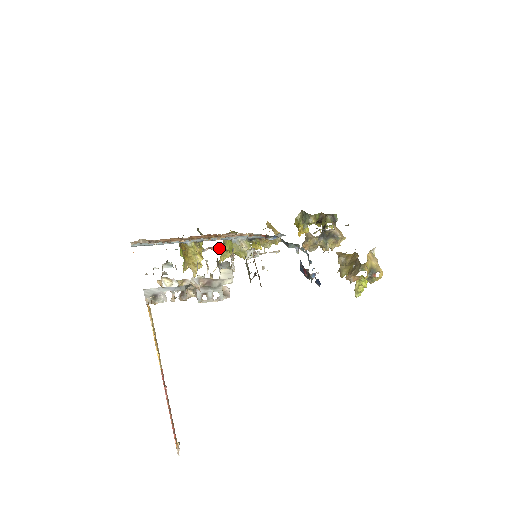
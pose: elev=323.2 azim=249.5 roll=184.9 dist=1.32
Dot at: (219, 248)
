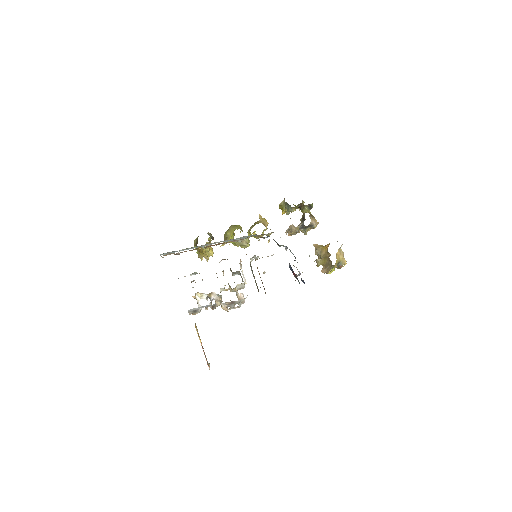
Dot at: occluded
